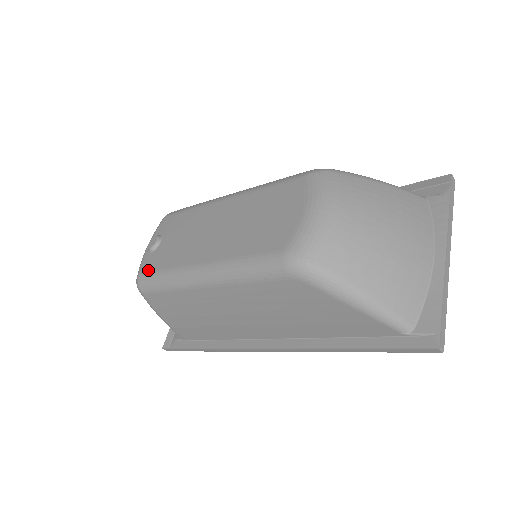
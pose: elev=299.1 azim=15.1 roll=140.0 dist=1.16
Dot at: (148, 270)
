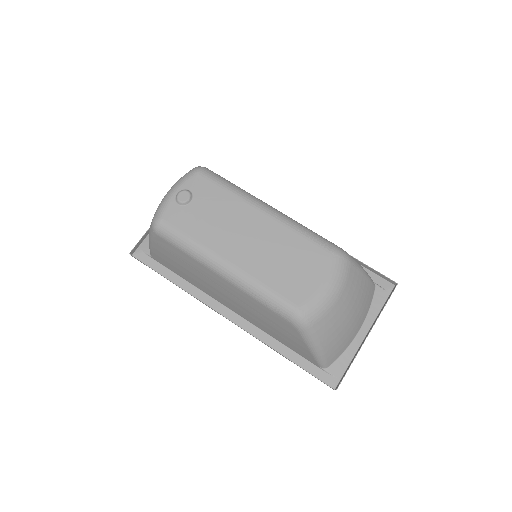
Dot at: (173, 223)
